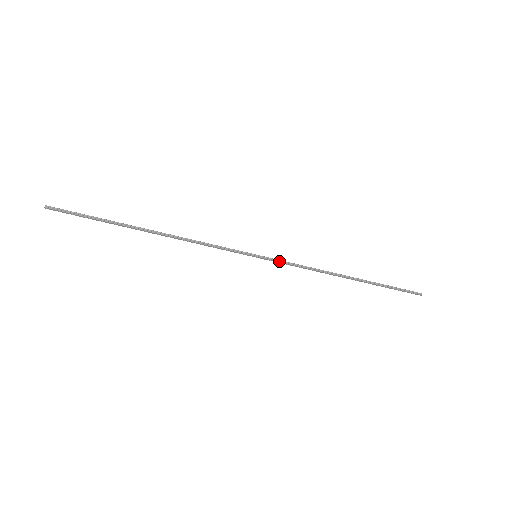
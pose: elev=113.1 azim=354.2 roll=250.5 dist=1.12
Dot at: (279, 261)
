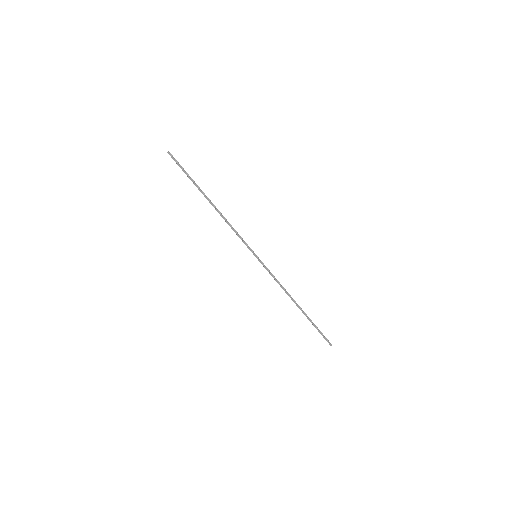
Dot at: (266, 267)
